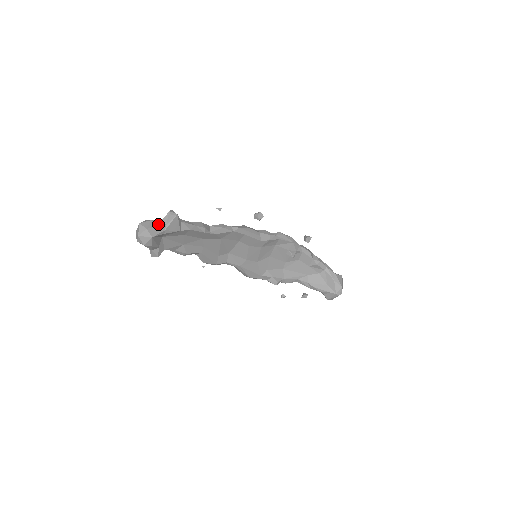
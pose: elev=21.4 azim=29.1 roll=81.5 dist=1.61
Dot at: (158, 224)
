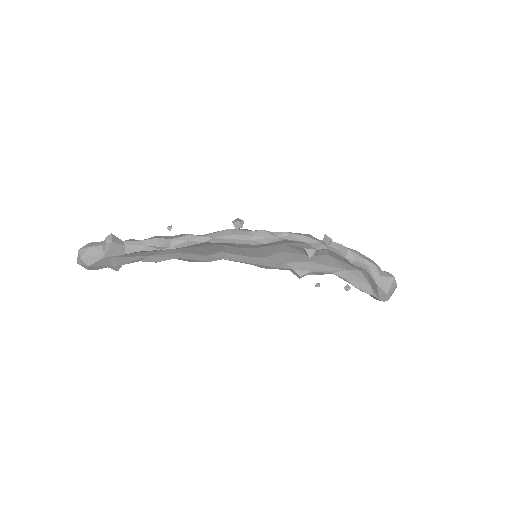
Dot at: (95, 252)
